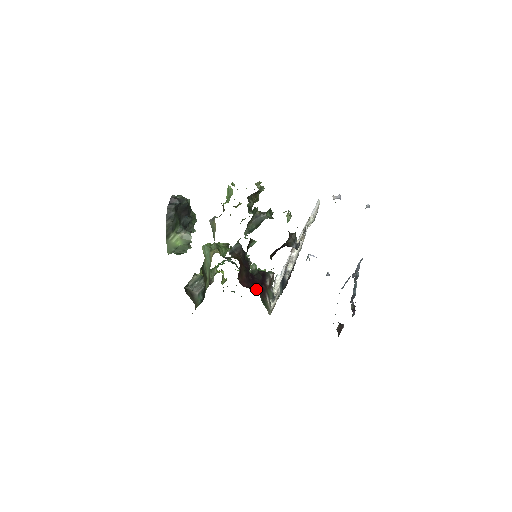
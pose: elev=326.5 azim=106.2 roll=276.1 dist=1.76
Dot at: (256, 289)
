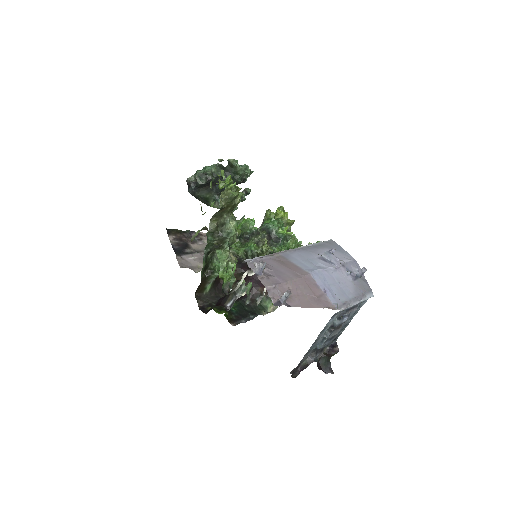
Dot at: occluded
